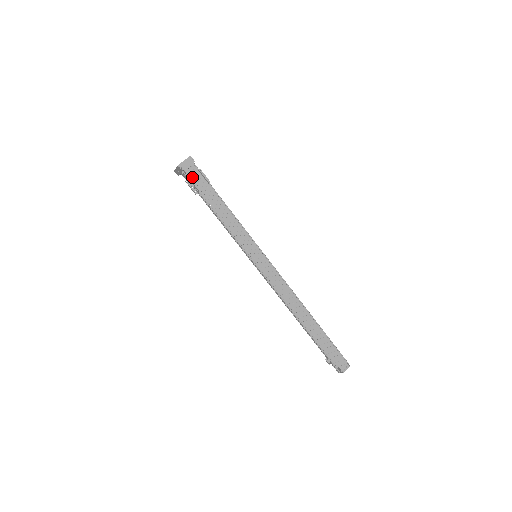
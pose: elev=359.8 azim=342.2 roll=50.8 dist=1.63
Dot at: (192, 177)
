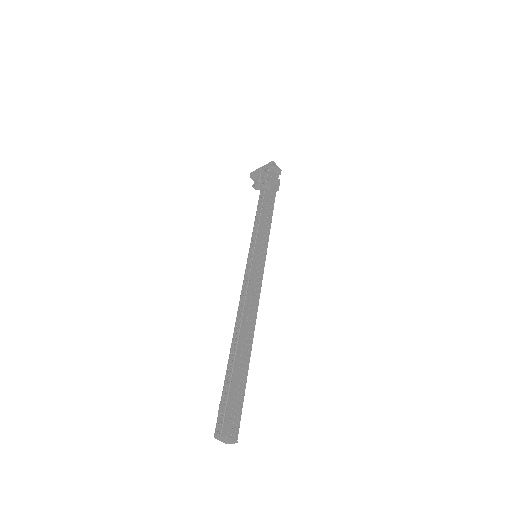
Dot at: (273, 174)
